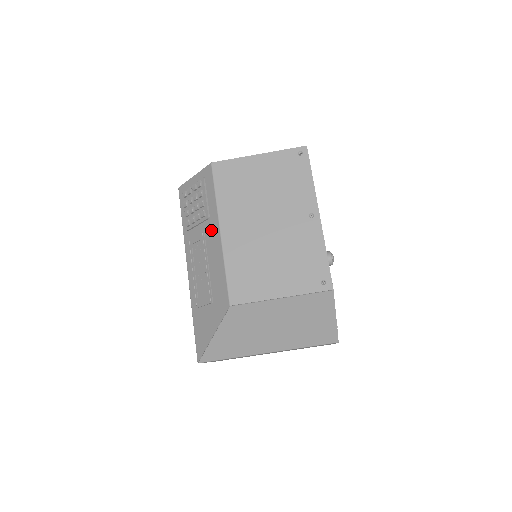
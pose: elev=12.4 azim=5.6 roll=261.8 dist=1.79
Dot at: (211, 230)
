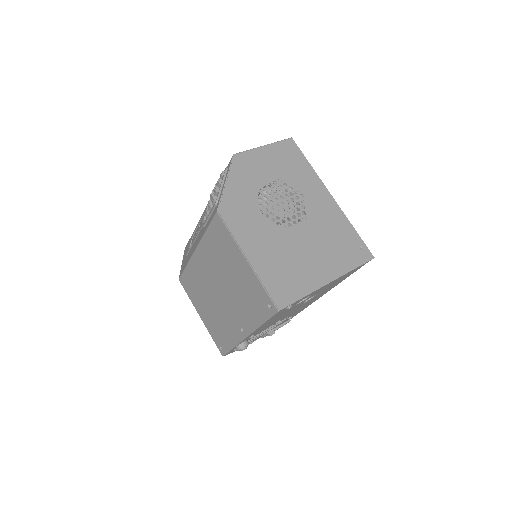
Dot at: (200, 235)
